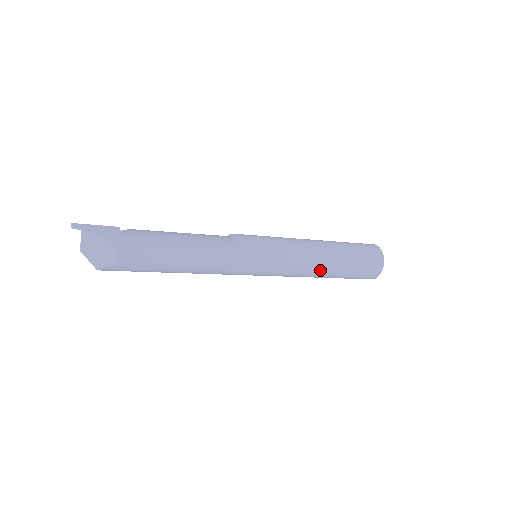
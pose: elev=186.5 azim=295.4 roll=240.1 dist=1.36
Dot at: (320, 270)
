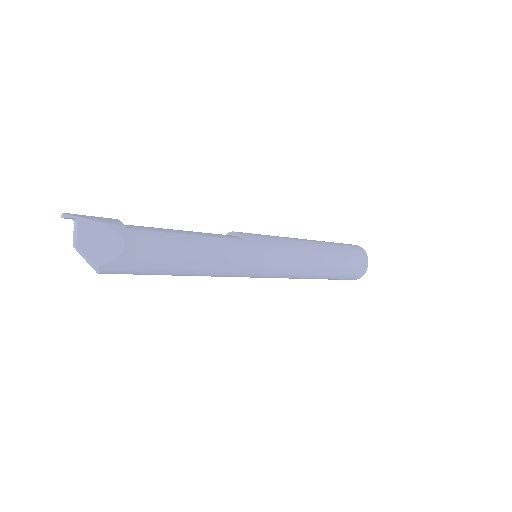
Dot at: (319, 264)
